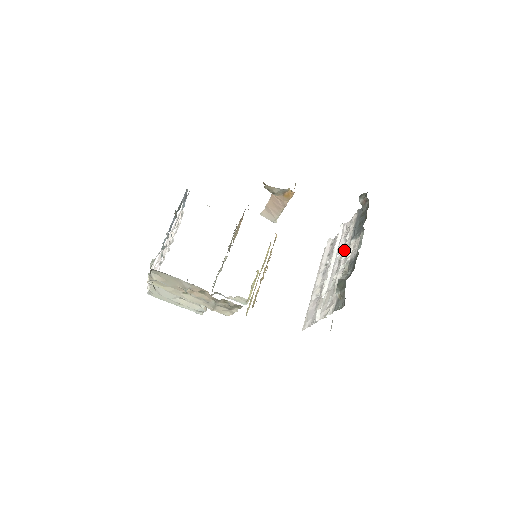
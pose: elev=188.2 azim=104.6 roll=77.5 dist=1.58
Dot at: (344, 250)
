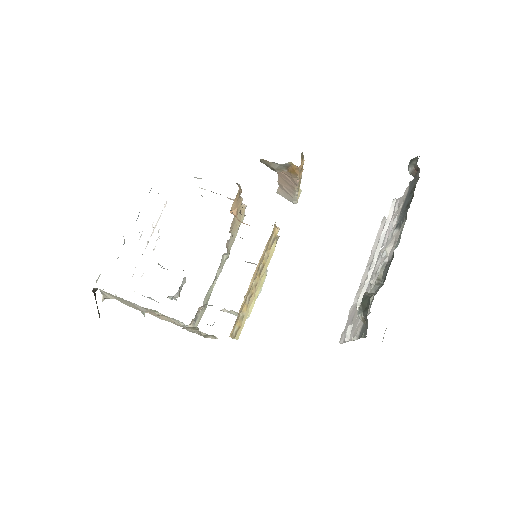
Dot at: (387, 242)
